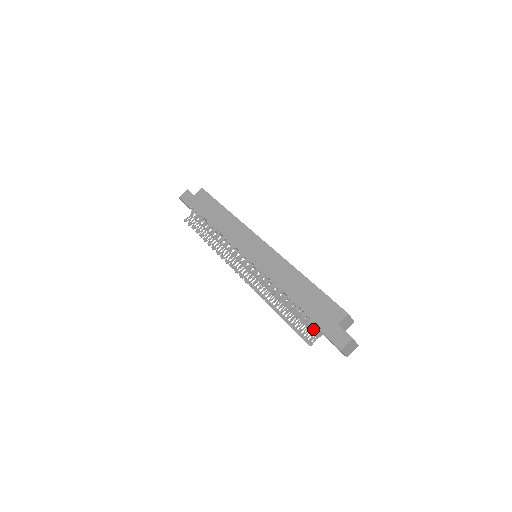
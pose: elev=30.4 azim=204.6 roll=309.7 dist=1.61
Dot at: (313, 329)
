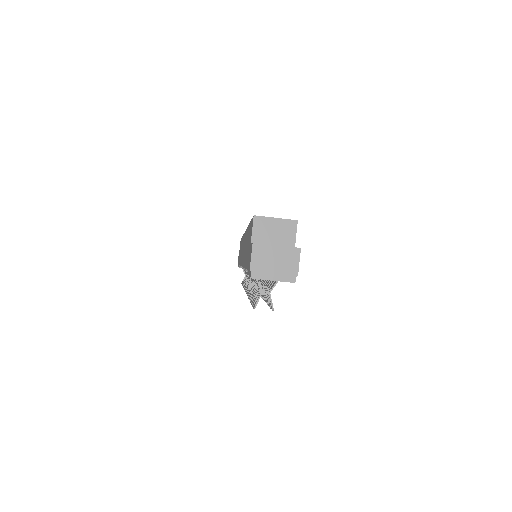
Dot at: occluded
